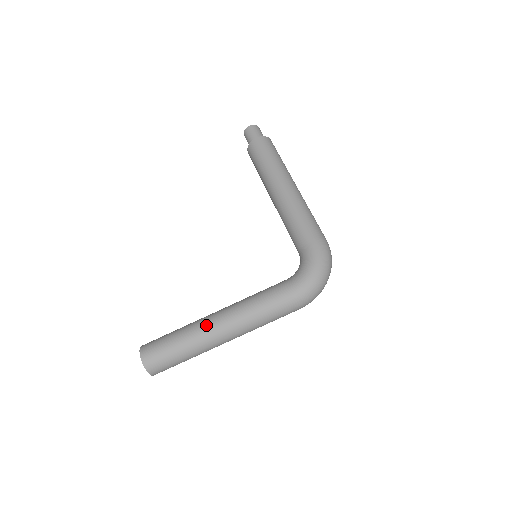
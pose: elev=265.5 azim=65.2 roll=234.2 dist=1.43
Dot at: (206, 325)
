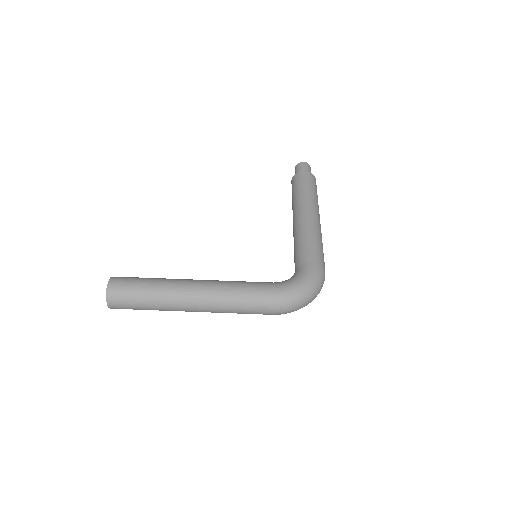
Dot at: (182, 284)
